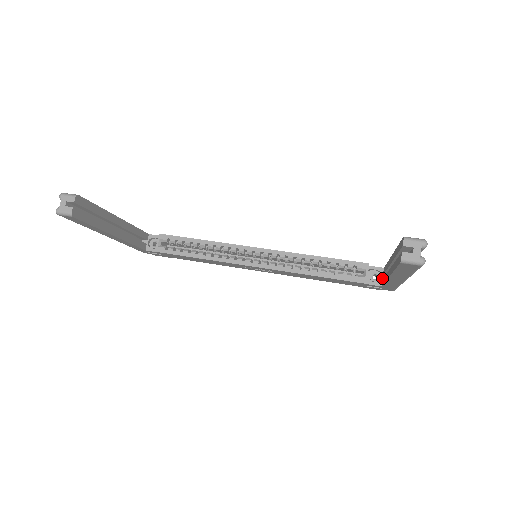
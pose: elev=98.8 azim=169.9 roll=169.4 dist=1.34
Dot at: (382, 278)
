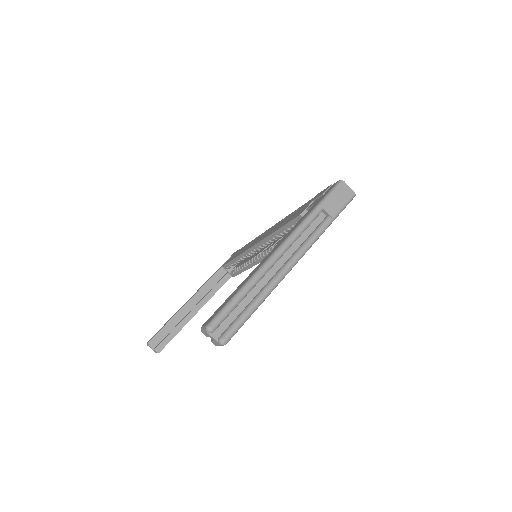
Dot at: occluded
